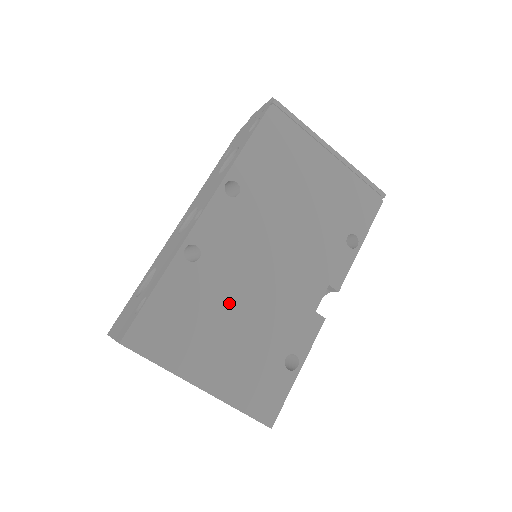
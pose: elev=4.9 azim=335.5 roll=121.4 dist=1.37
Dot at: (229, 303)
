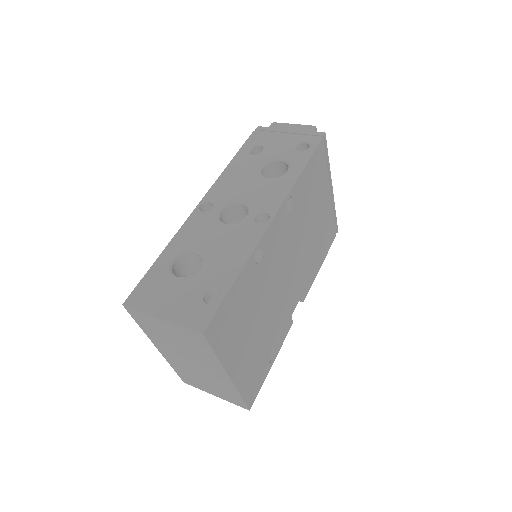
Dot at: (262, 303)
